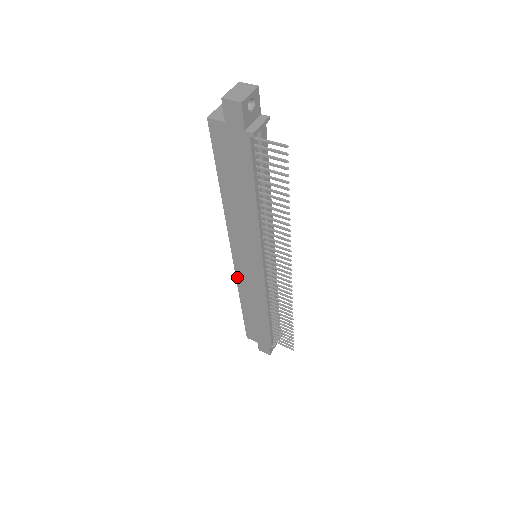
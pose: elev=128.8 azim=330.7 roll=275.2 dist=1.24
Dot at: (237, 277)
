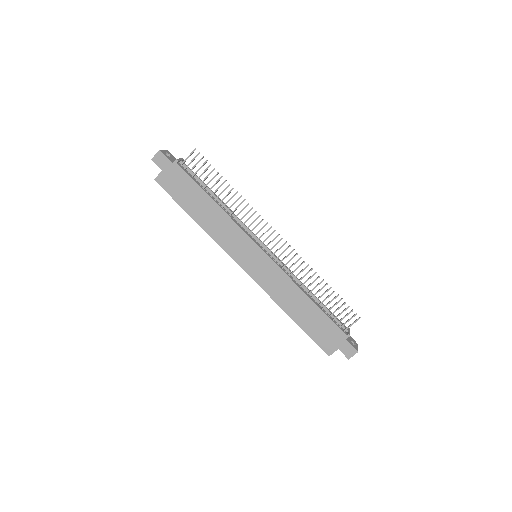
Dot at: (261, 287)
